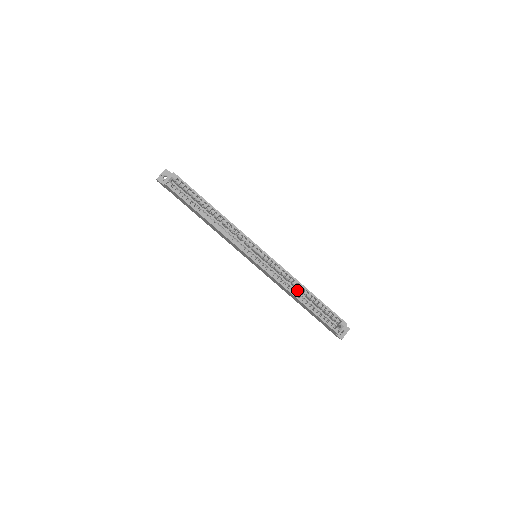
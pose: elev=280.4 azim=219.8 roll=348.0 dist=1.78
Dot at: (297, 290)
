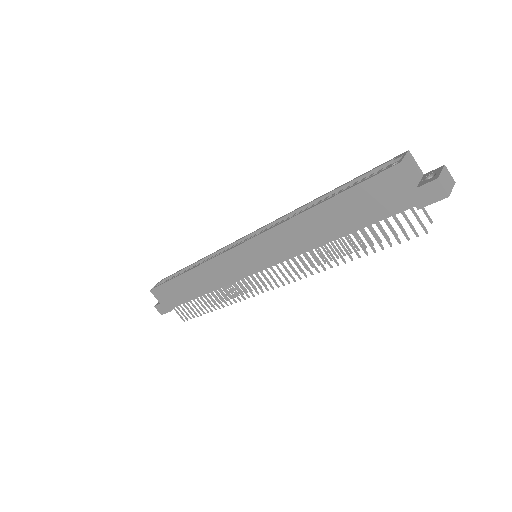
Dot at: occluded
